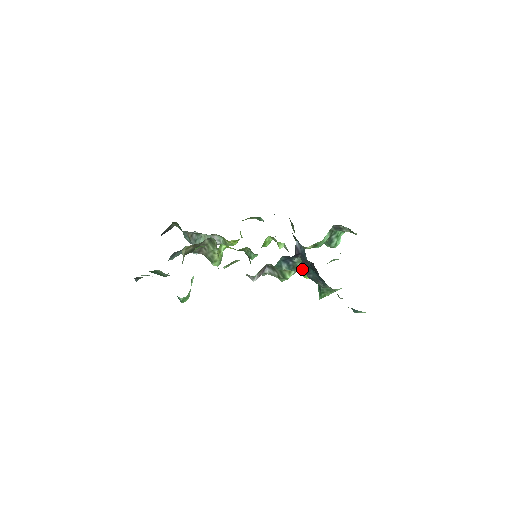
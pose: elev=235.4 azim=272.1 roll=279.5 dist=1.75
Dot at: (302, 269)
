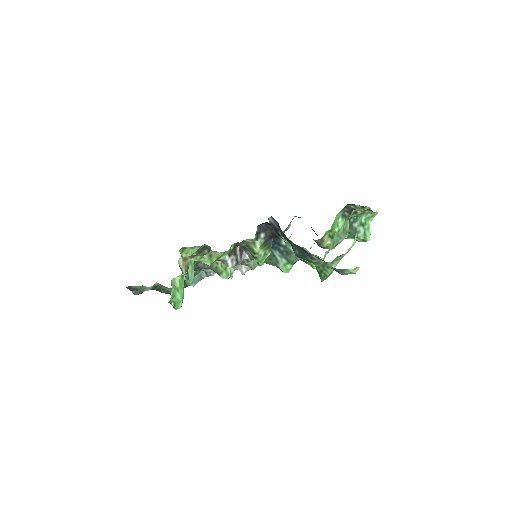
Dot at: occluded
